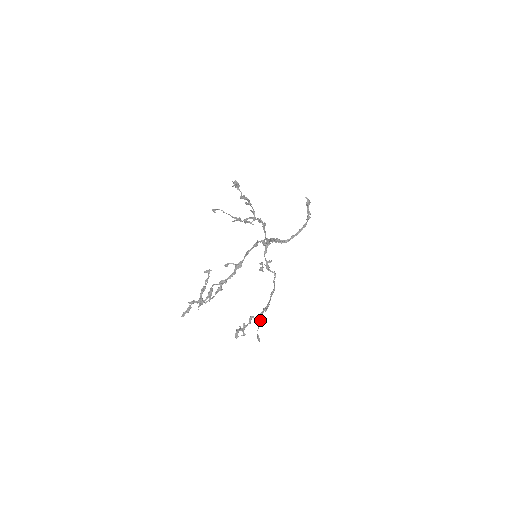
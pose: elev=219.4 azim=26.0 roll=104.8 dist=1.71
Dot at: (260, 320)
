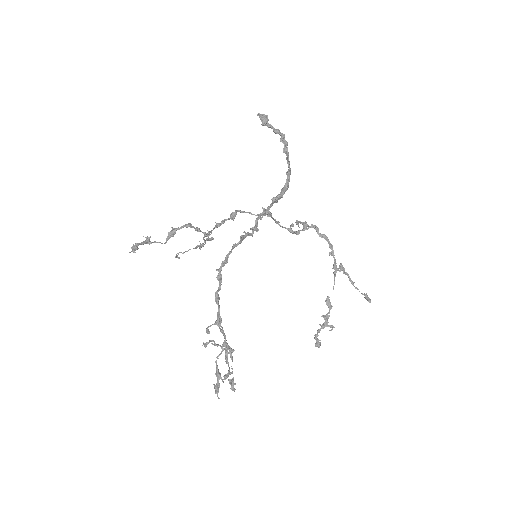
Dot at: (350, 281)
